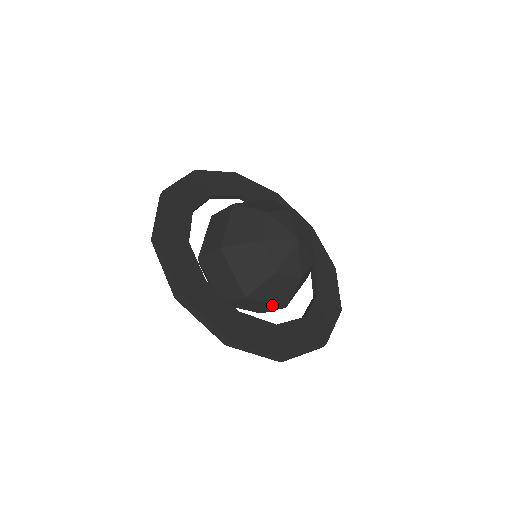
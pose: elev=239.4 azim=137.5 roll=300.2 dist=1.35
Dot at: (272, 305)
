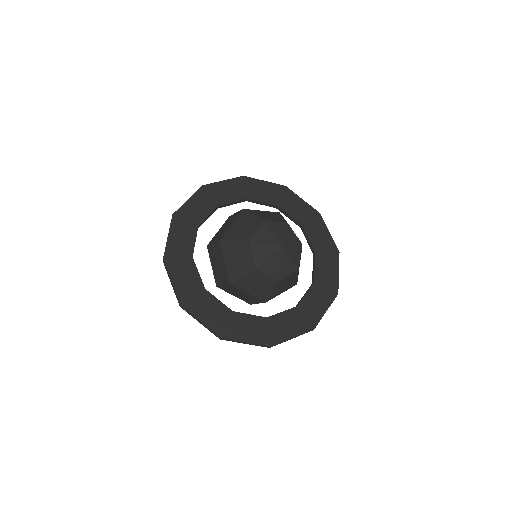
Dot at: (286, 290)
